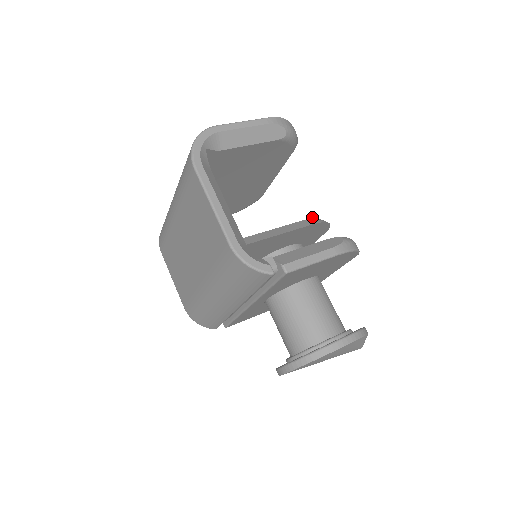
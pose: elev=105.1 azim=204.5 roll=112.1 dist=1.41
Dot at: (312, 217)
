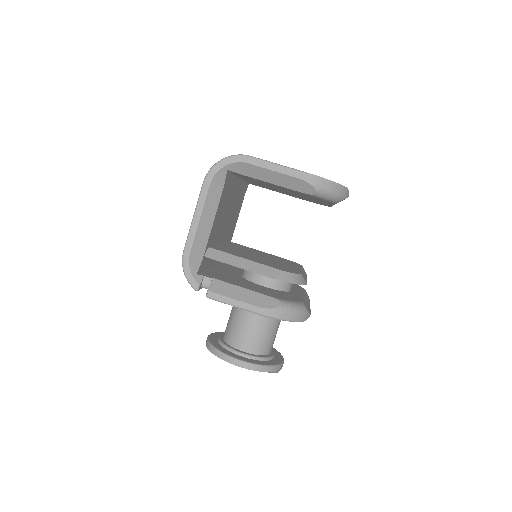
Dot at: (284, 270)
